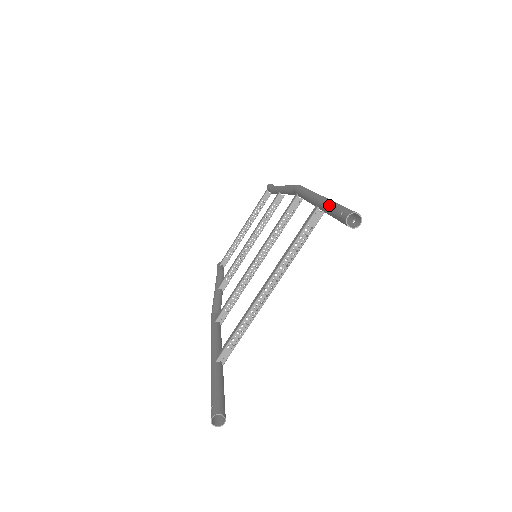
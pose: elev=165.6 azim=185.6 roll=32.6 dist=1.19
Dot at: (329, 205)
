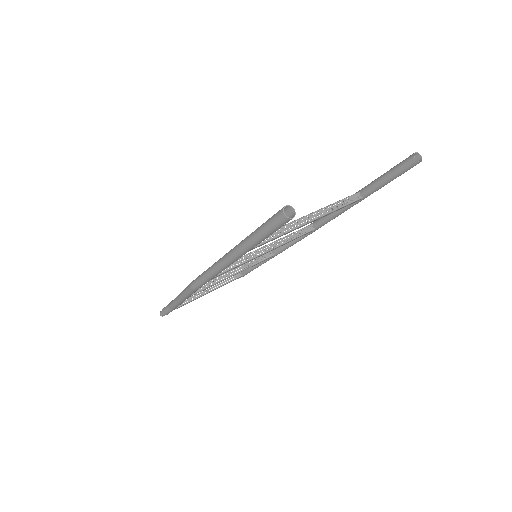
Dot at: (380, 176)
